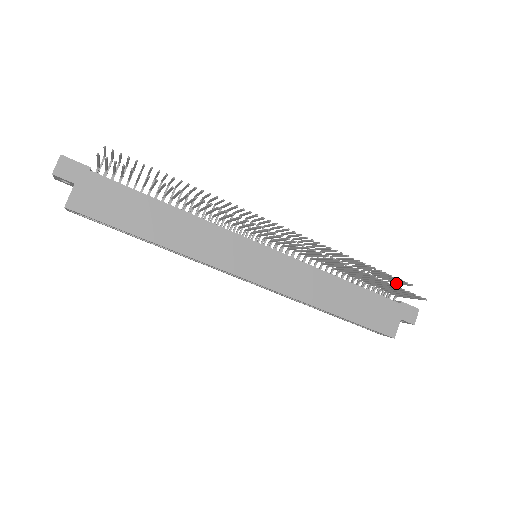
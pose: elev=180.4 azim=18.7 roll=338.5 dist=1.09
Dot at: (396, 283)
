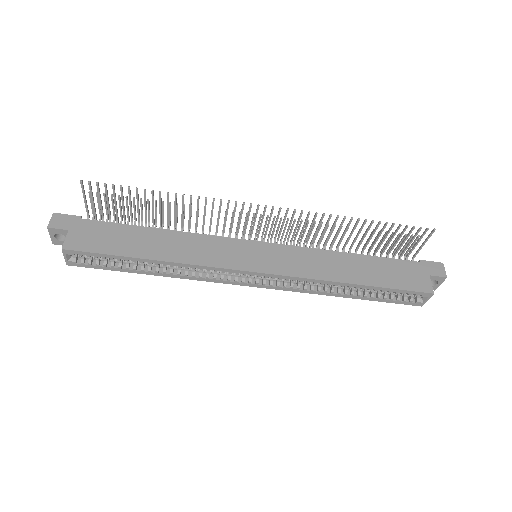
Dot at: (407, 251)
